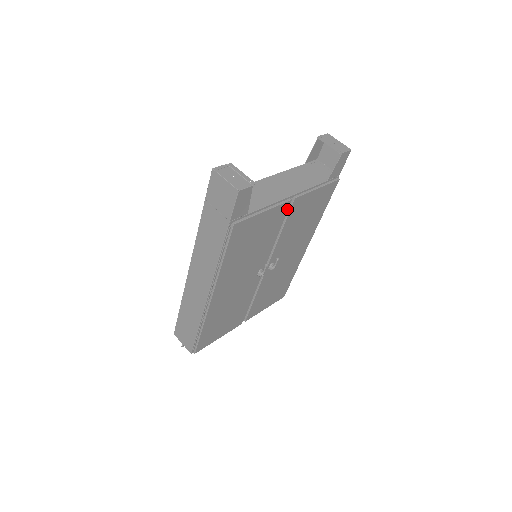
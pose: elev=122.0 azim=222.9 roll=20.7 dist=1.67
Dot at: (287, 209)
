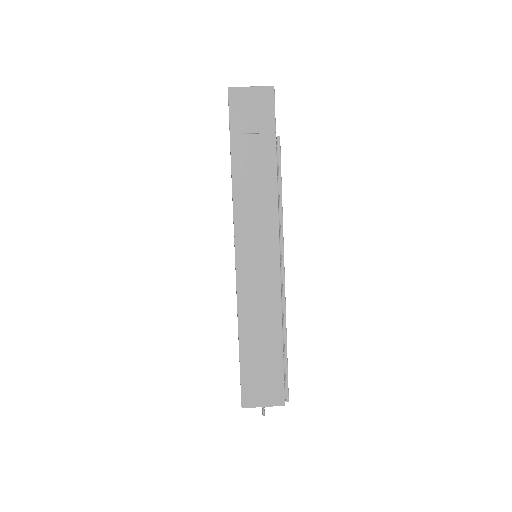
Dot at: occluded
